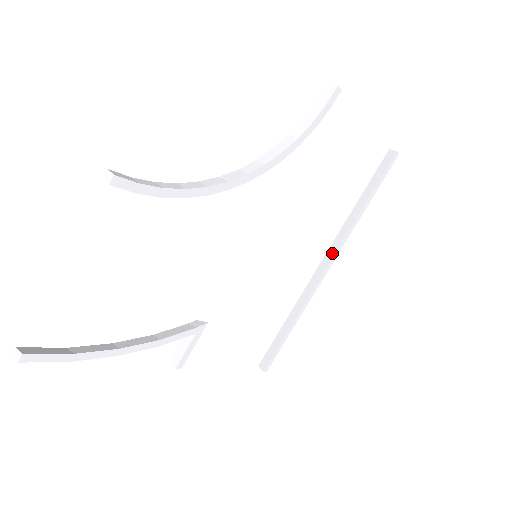
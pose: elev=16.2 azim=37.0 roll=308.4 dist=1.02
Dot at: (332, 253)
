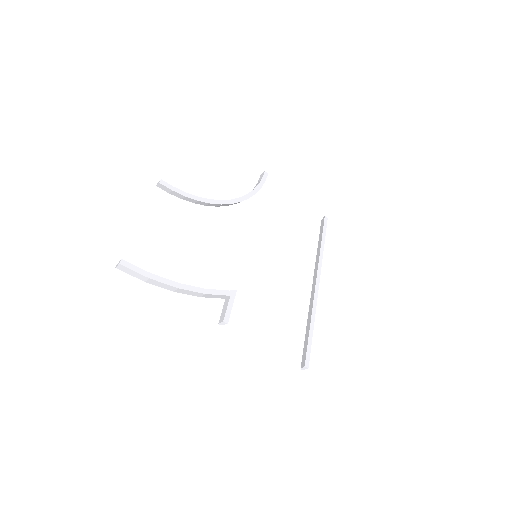
Dot at: (316, 275)
